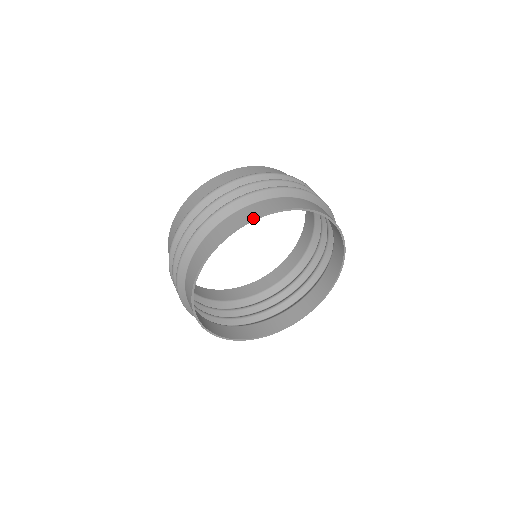
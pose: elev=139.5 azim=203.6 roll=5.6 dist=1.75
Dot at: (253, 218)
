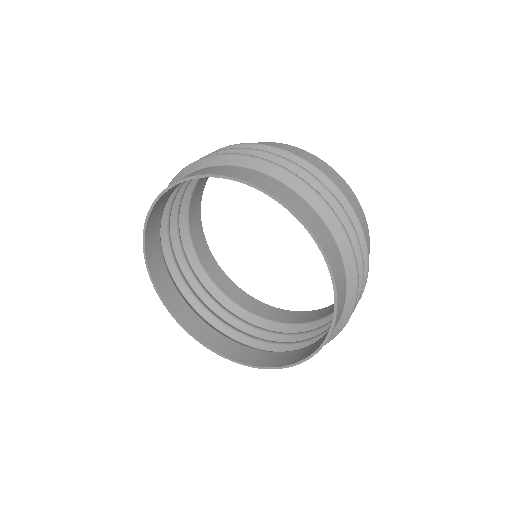
Dot at: (300, 216)
